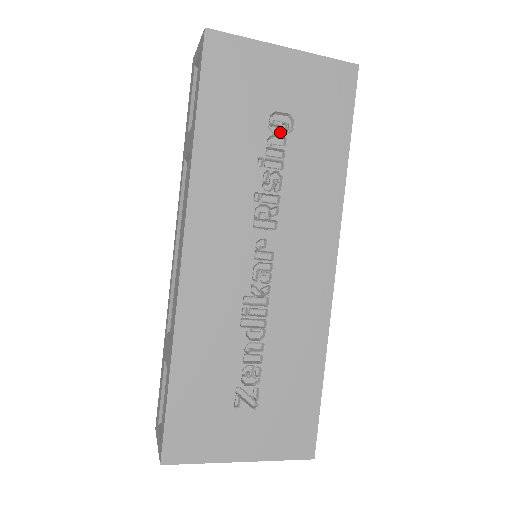
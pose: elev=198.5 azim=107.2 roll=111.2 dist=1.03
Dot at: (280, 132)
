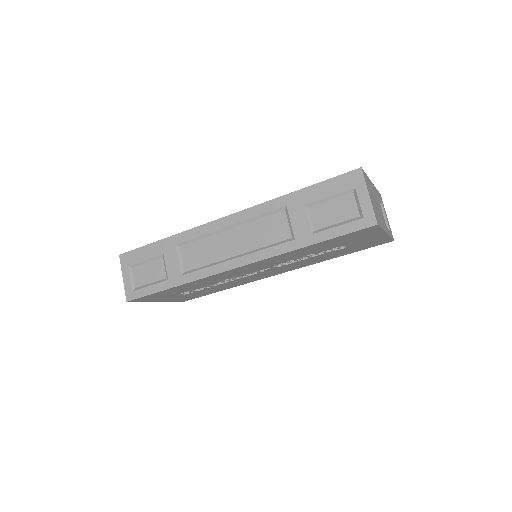
Dot at: occluded
